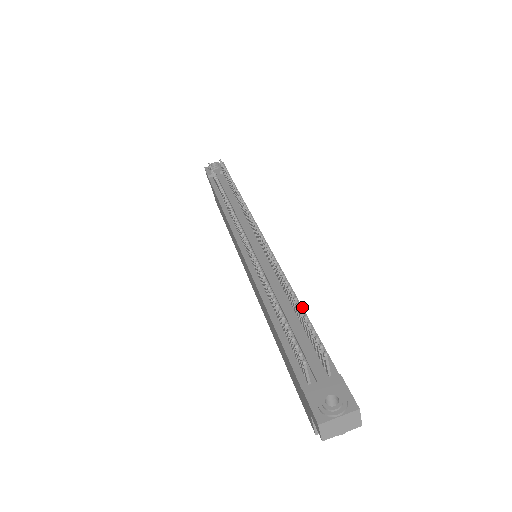
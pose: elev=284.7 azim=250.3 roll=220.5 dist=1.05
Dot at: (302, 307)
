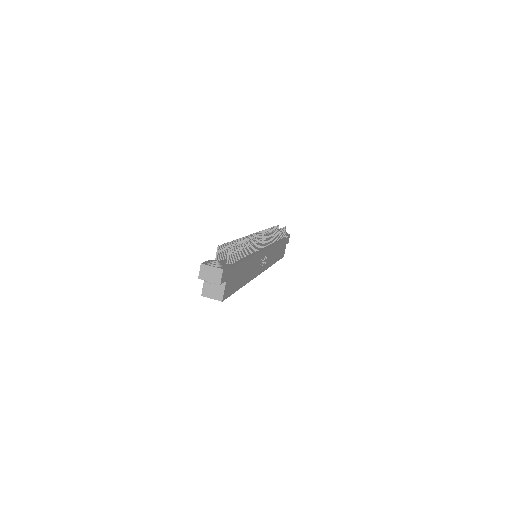
Dot at: (247, 259)
